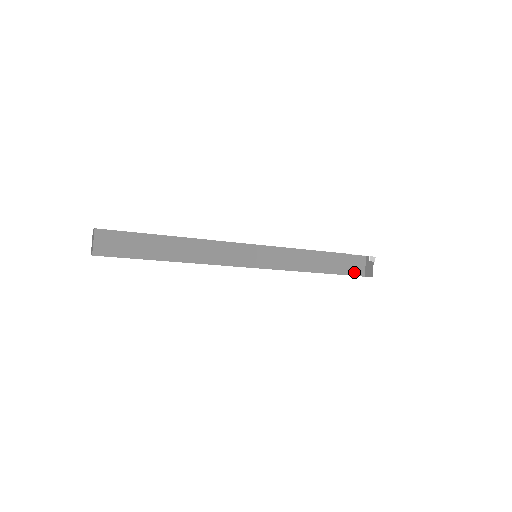
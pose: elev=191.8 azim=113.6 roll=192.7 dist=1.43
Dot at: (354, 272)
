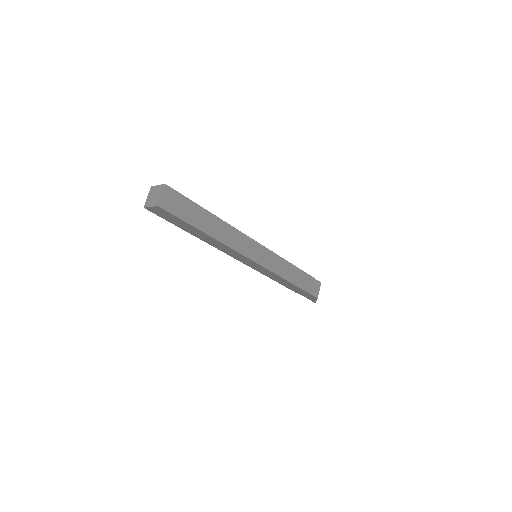
Dot at: (313, 292)
